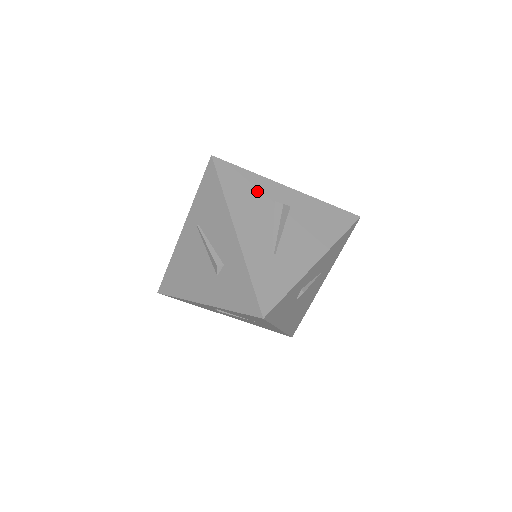
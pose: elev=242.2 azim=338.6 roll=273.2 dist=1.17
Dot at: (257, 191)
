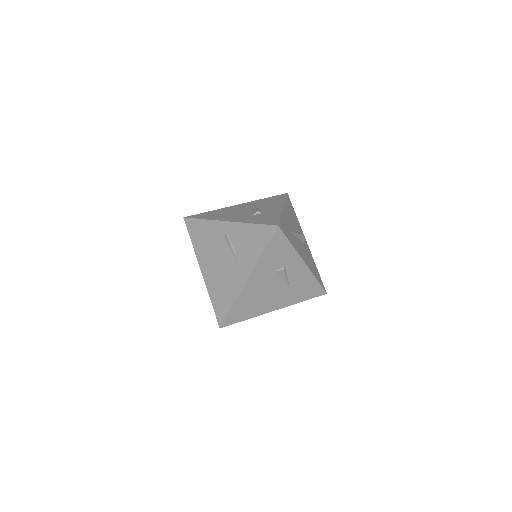
Dot at: (296, 221)
